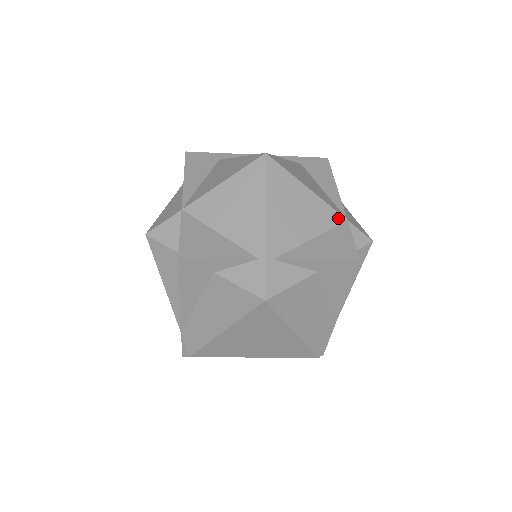
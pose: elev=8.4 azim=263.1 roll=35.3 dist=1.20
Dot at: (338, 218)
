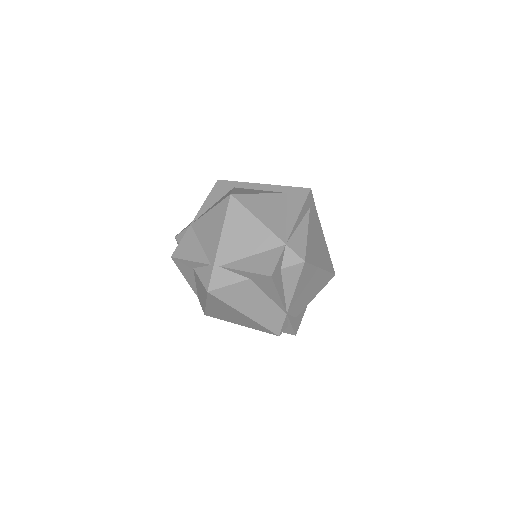
Dot at: (278, 242)
